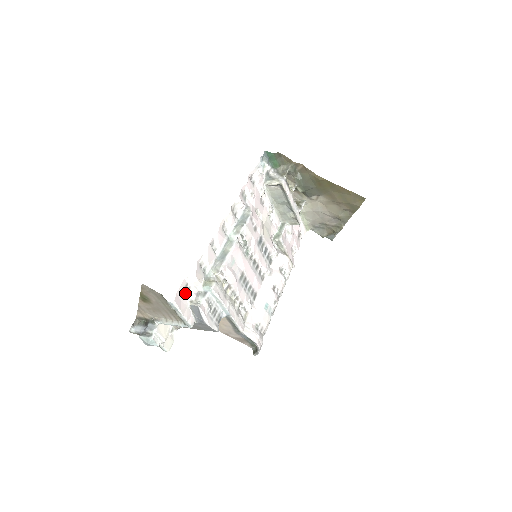
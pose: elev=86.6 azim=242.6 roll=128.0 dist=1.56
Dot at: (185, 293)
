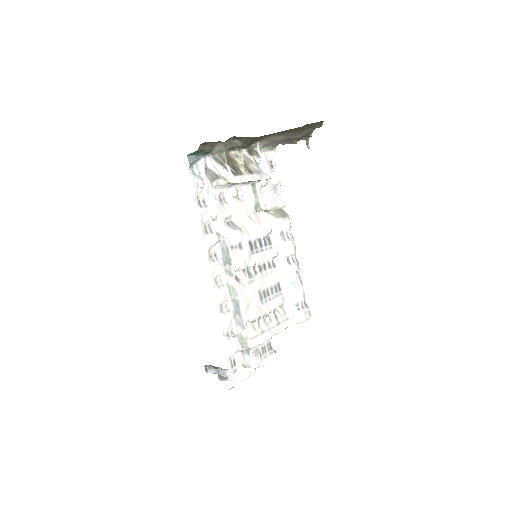
Dot at: (234, 366)
